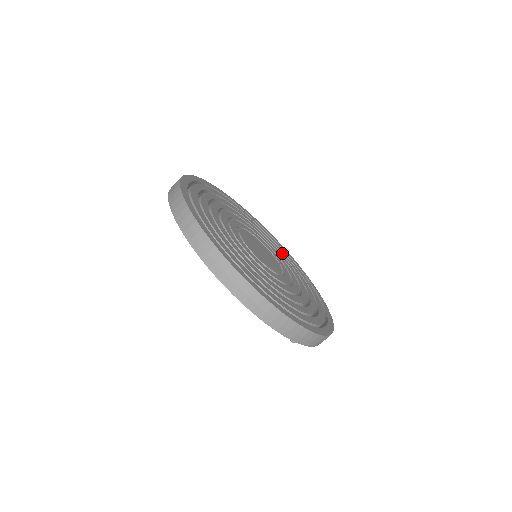
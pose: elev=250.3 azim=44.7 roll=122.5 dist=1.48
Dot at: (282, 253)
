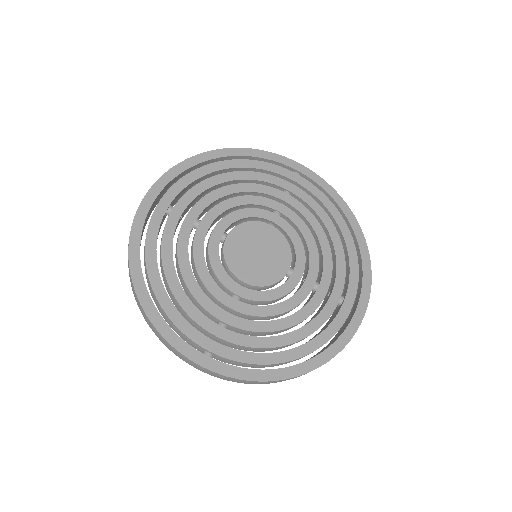
Dot at: (338, 254)
